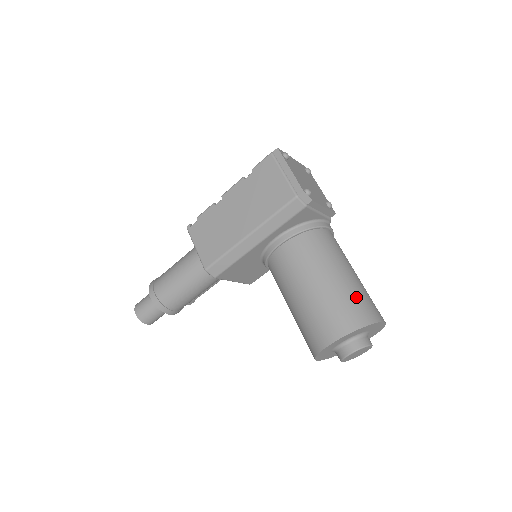
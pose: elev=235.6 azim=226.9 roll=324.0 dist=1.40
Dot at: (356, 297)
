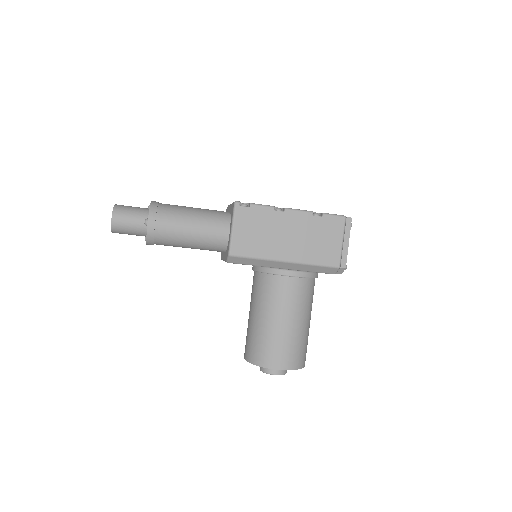
Dot at: occluded
